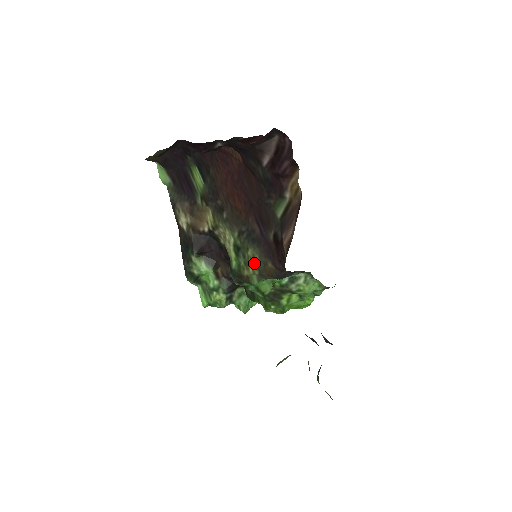
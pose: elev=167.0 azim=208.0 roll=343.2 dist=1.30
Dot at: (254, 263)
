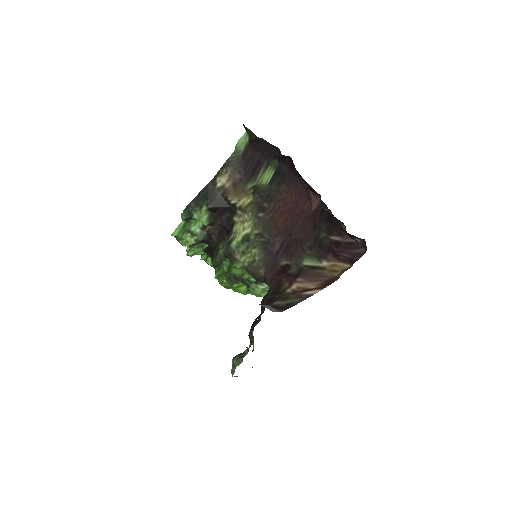
Dot at: (251, 259)
